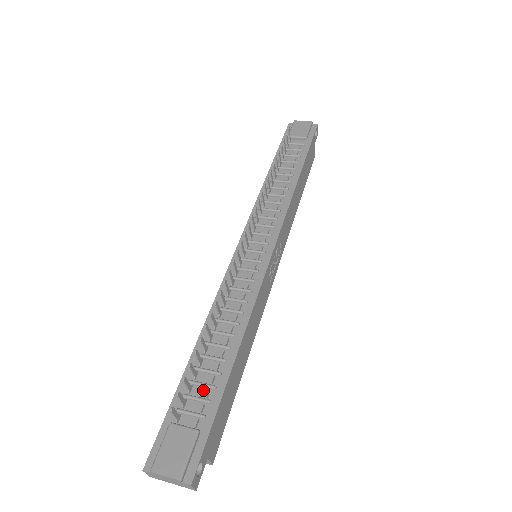
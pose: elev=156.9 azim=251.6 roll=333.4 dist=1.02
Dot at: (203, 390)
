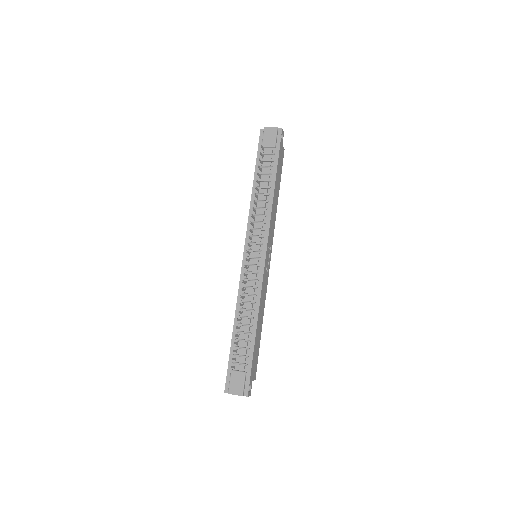
Dot at: (243, 351)
